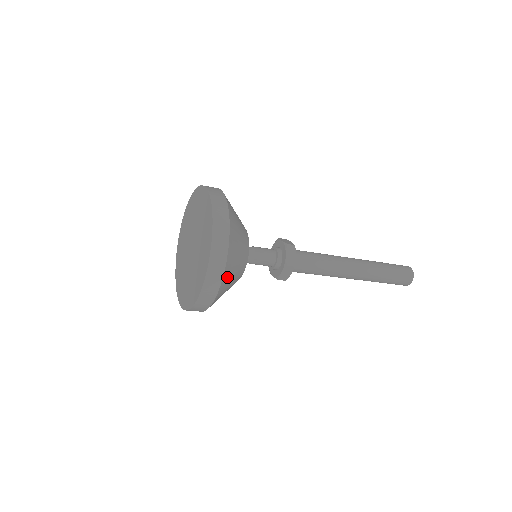
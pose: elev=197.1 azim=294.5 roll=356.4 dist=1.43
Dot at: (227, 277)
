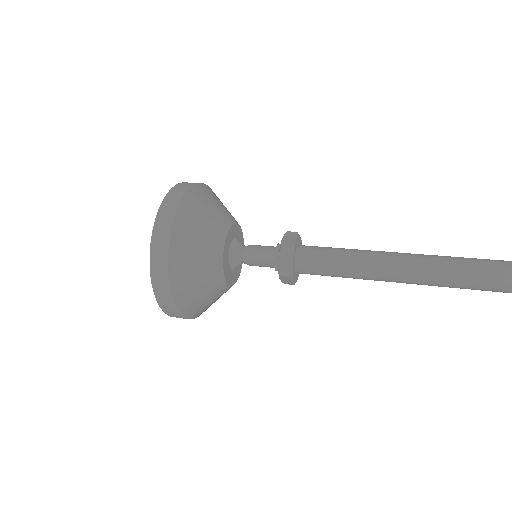
Dot at: (186, 300)
